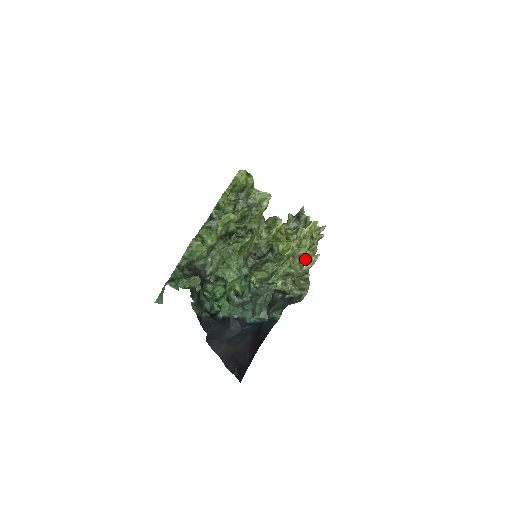
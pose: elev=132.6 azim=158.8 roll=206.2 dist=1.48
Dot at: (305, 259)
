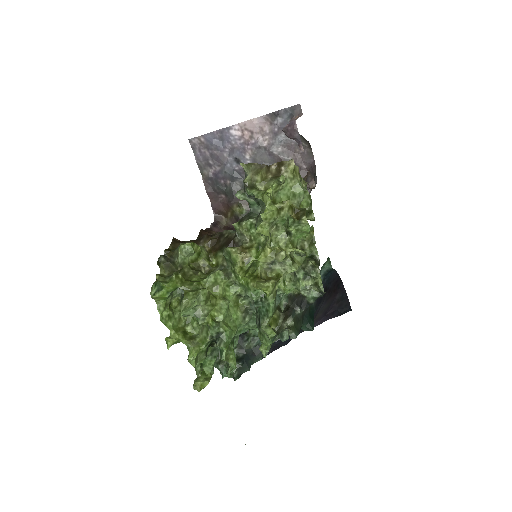
Dot at: (296, 234)
